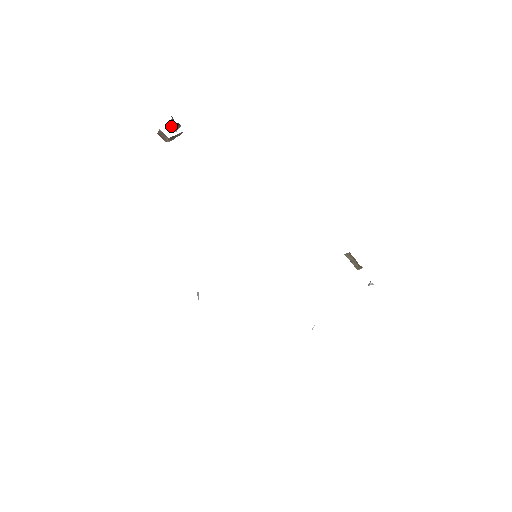
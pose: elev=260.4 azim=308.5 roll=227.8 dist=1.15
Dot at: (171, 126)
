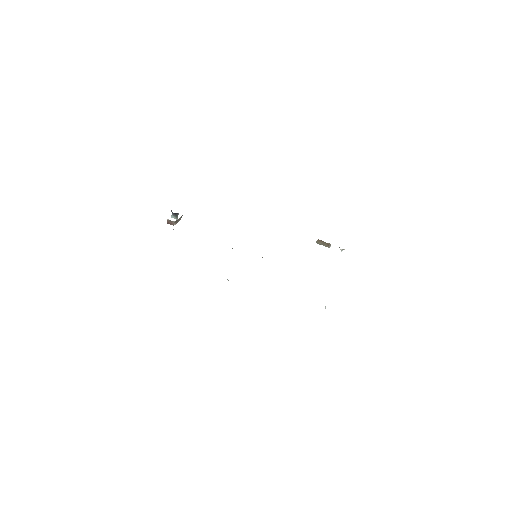
Dot at: occluded
